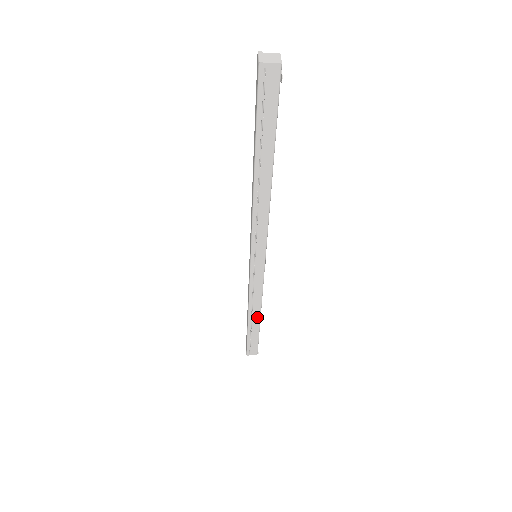
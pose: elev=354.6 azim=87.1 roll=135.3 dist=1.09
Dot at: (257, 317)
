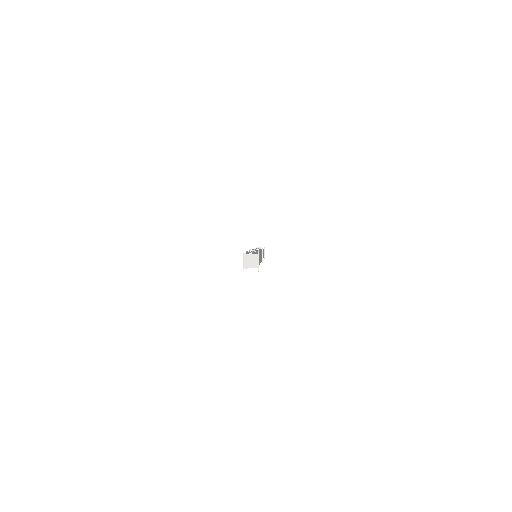
Dot at: occluded
